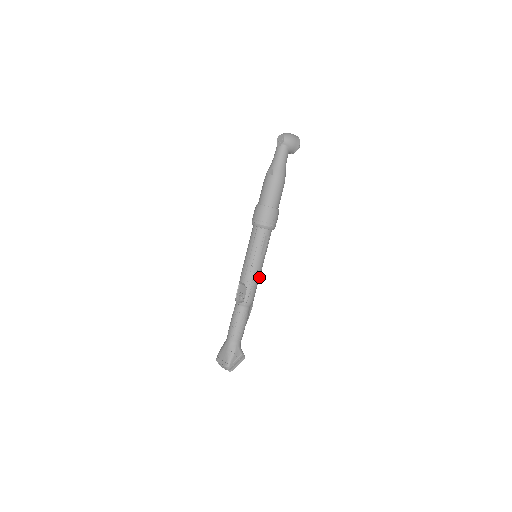
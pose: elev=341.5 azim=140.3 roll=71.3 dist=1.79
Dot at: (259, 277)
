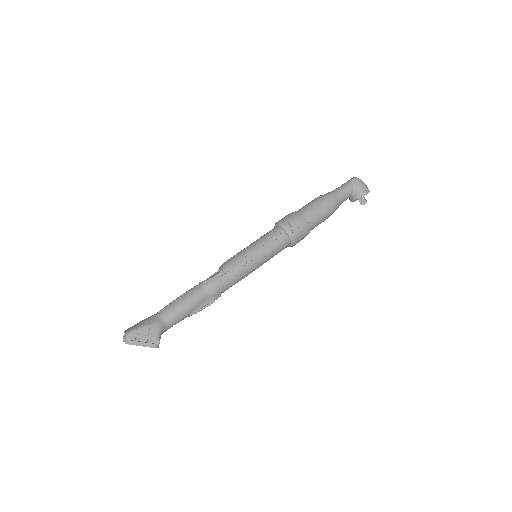
Dot at: (243, 273)
